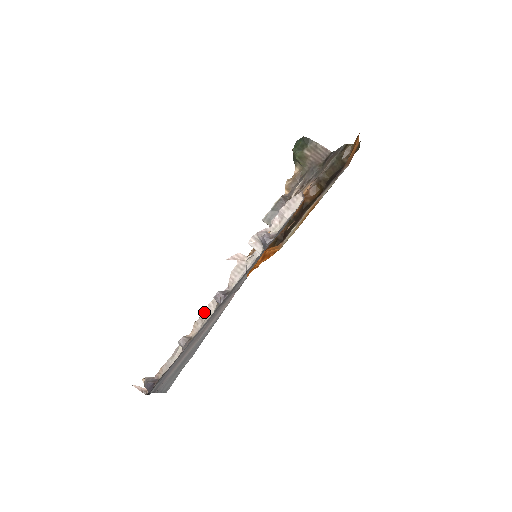
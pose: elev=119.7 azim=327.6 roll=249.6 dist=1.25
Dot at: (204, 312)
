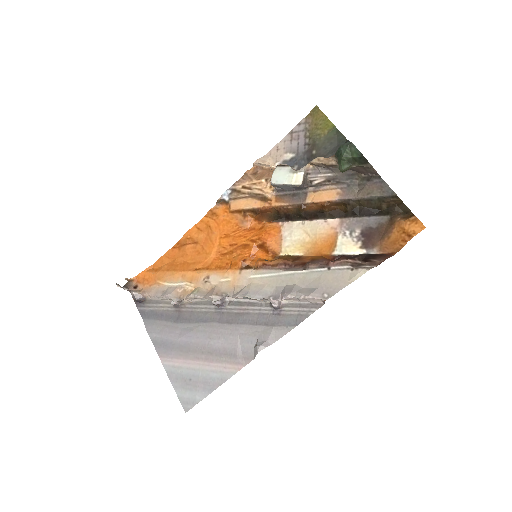
Dot at: (200, 298)
